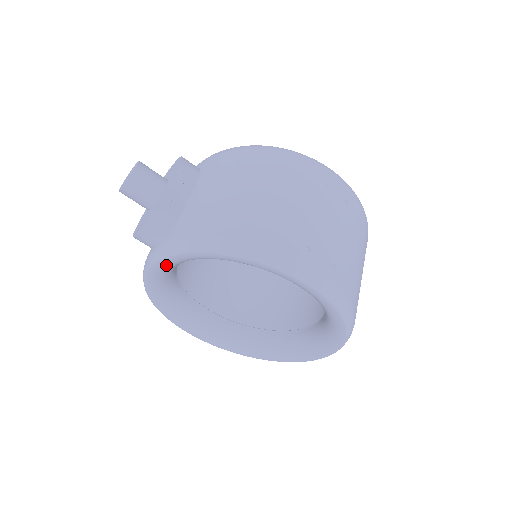
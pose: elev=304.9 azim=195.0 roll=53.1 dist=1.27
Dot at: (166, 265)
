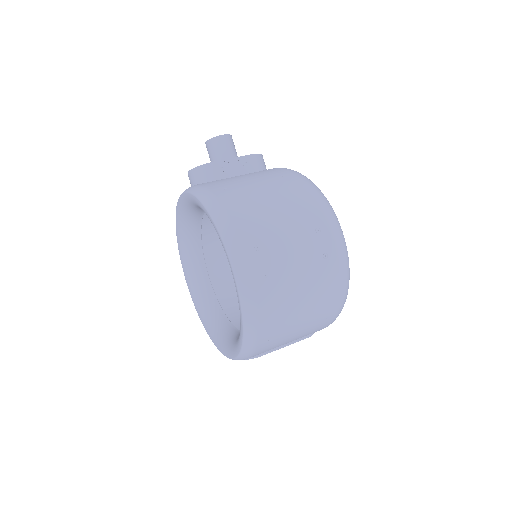
Dot at: (186, 200)
